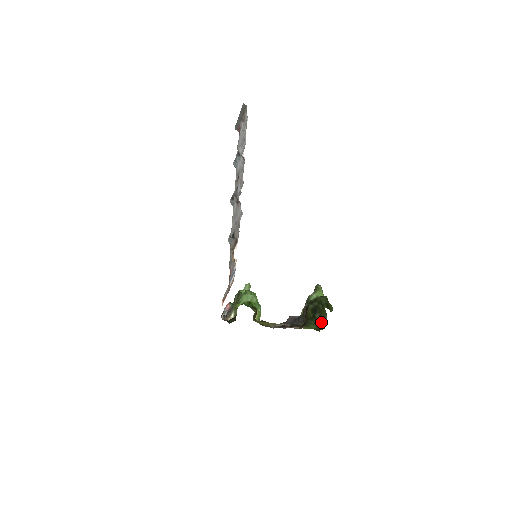
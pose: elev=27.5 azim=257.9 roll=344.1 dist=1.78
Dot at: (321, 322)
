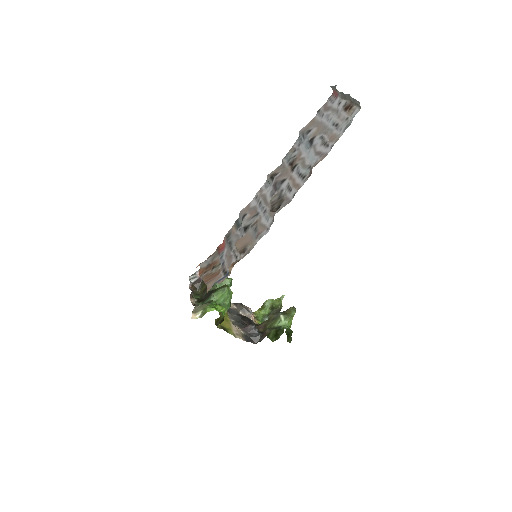
Dot at: (274, 337)
